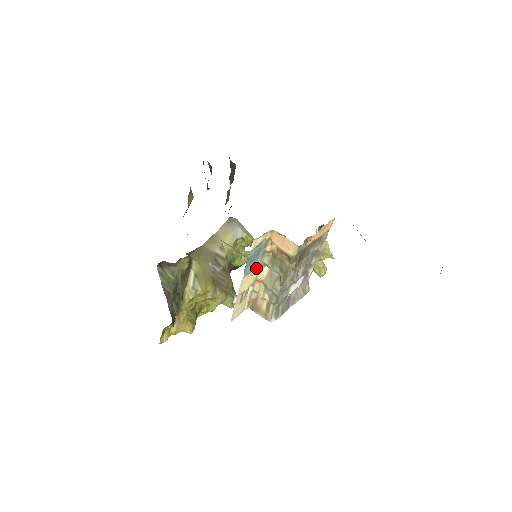
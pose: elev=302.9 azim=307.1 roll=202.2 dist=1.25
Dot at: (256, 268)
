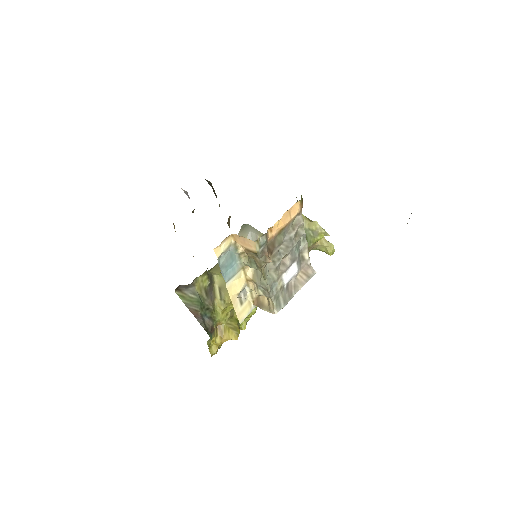
Dot at: (239, 270)
